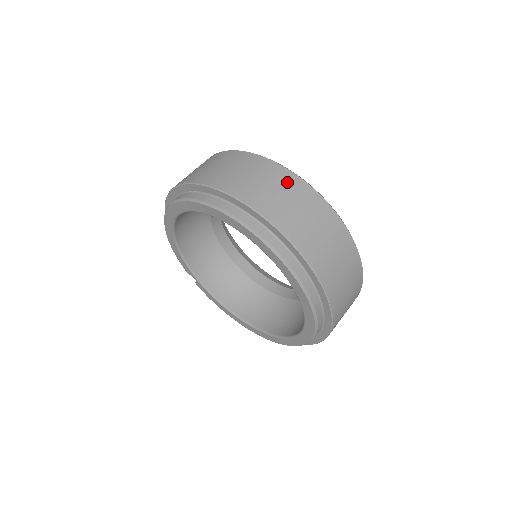
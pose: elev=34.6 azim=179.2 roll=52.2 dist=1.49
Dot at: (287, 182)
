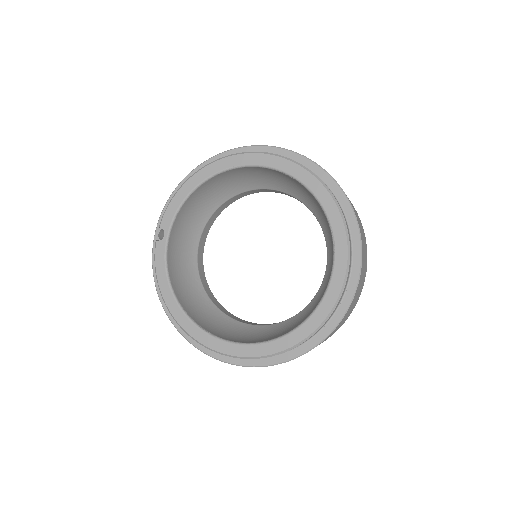
Dot at: (357, 214)
